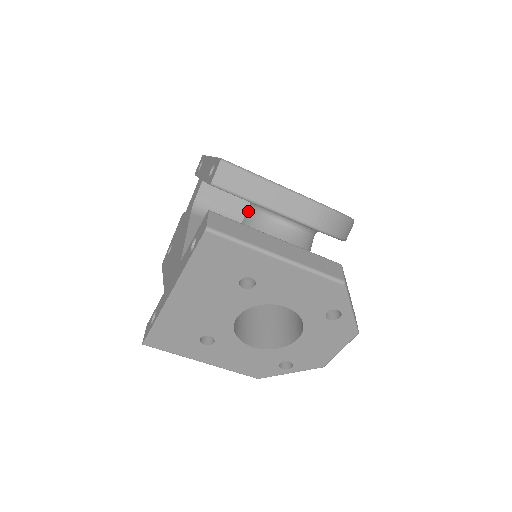
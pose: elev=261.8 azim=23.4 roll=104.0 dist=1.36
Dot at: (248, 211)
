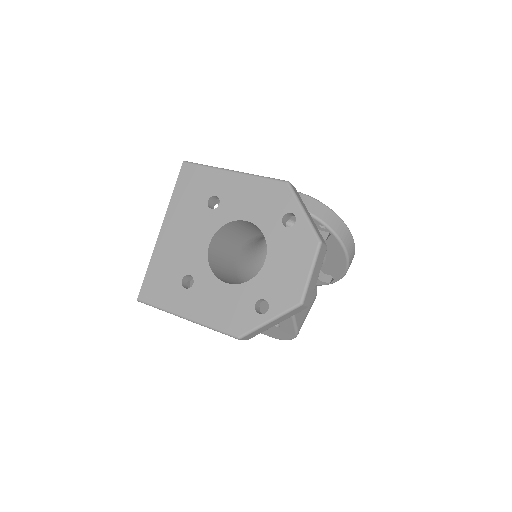
Dot at: occluded
